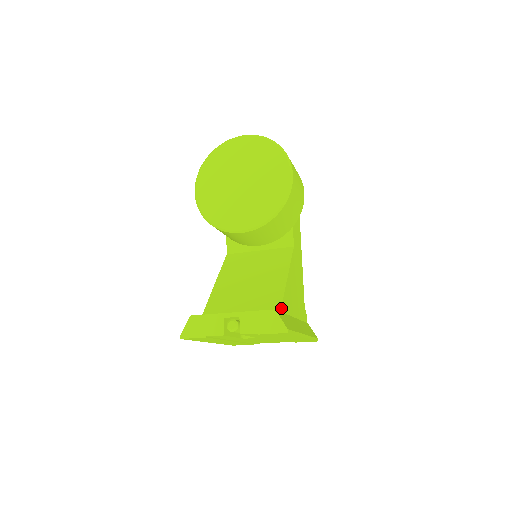
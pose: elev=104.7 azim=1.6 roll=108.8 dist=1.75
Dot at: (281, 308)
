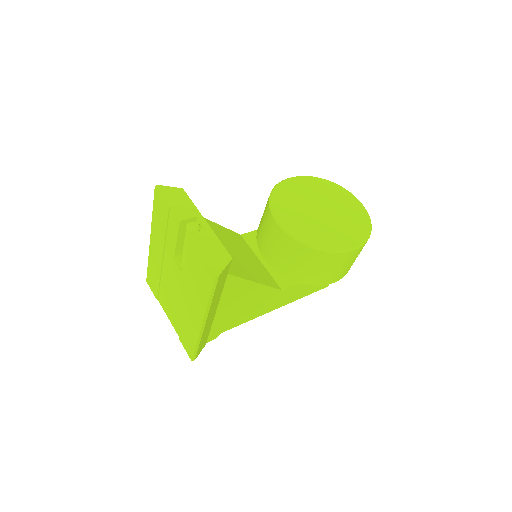
Dot at: (230, 275)
